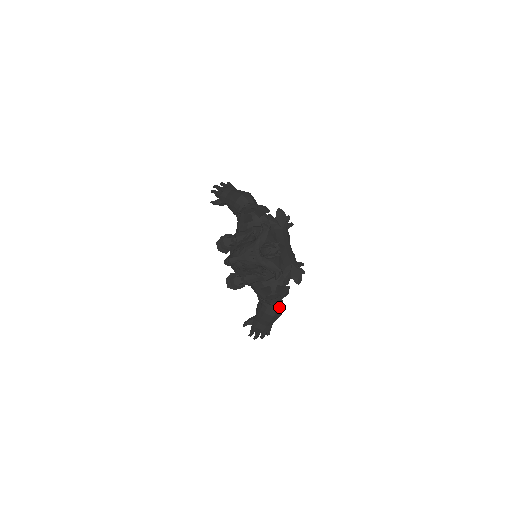
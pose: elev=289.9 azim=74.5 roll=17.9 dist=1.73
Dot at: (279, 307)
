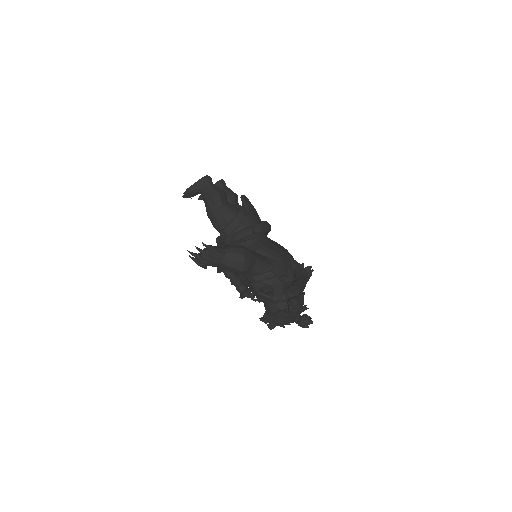
Dot at: occluded
